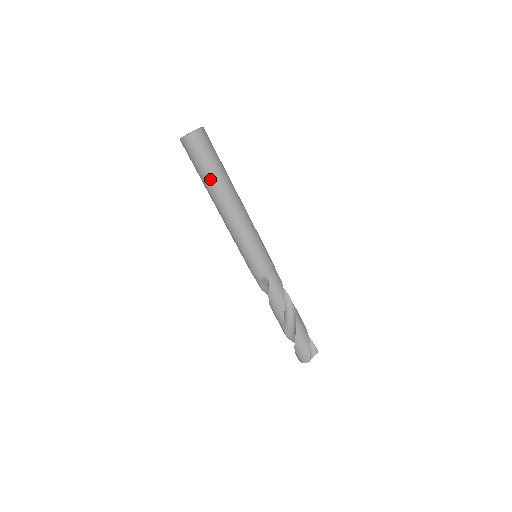
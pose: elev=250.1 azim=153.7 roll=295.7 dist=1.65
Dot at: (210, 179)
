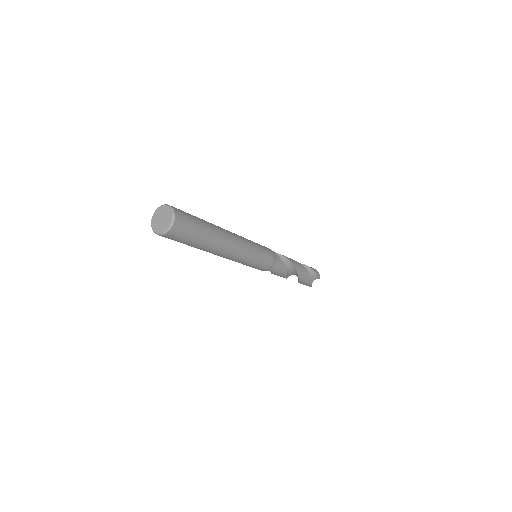
Dot at: occluded
